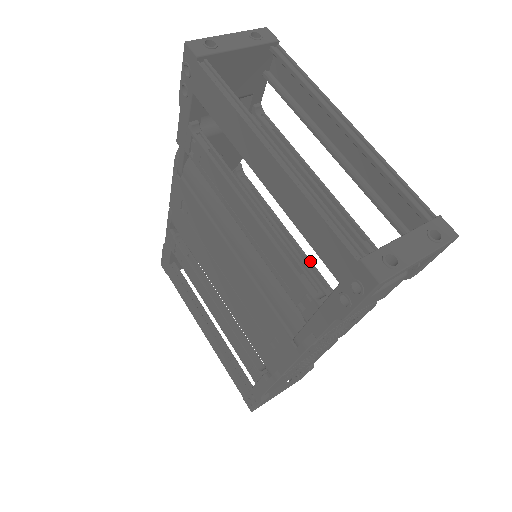
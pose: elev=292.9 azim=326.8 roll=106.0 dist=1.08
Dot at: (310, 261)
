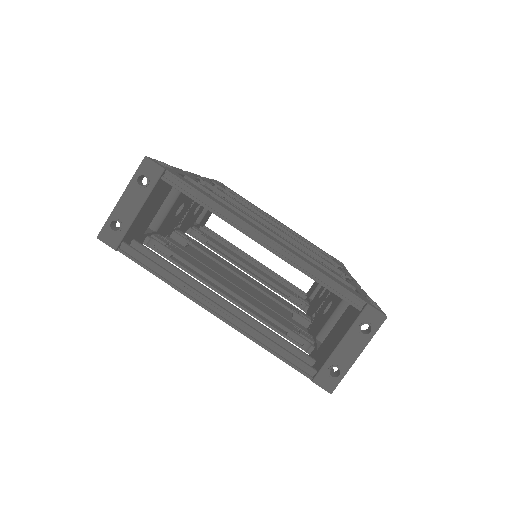
Dot at: (300, 246)
